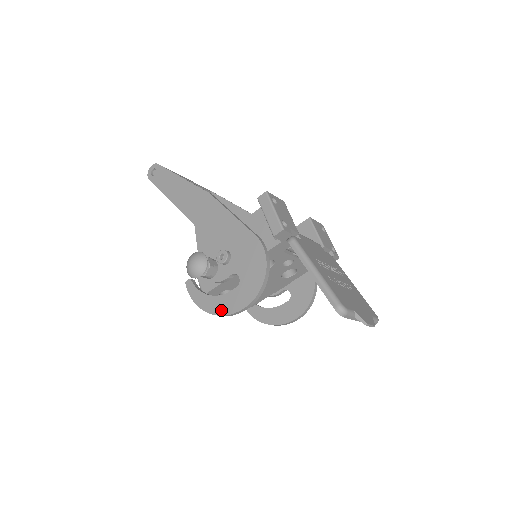
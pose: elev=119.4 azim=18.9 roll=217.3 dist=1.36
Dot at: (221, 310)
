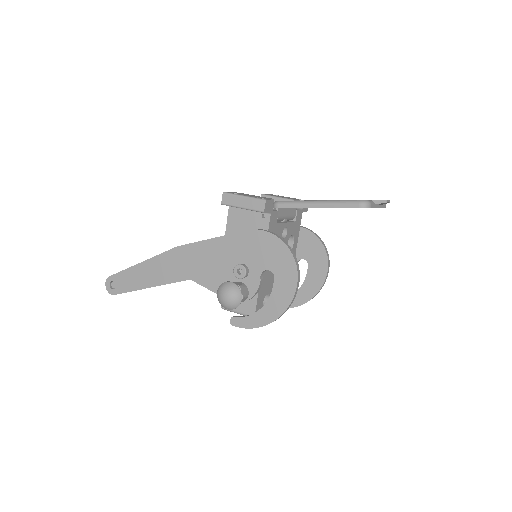
Dot at: (281, 307)
